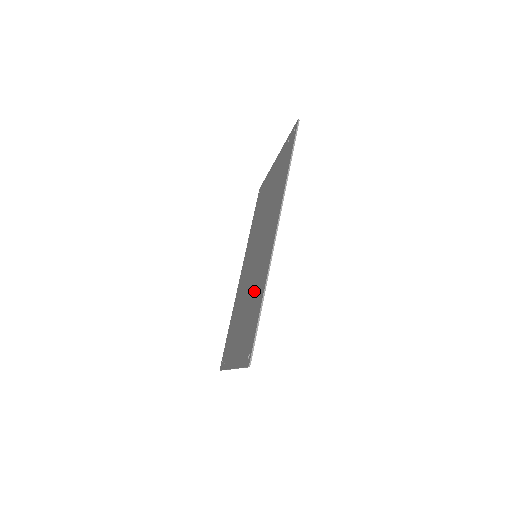
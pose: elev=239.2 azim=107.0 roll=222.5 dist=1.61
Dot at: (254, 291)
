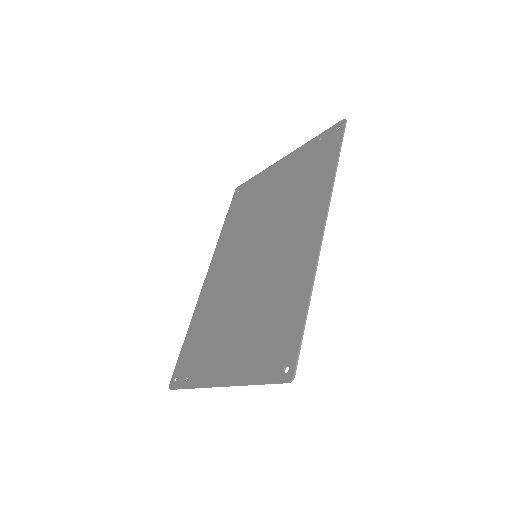
Dot at: (271, 293)
